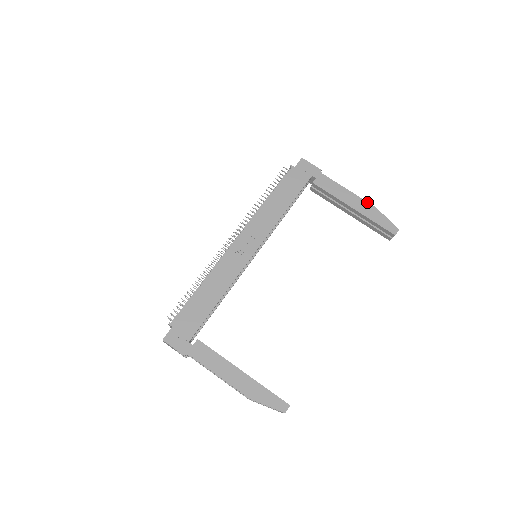
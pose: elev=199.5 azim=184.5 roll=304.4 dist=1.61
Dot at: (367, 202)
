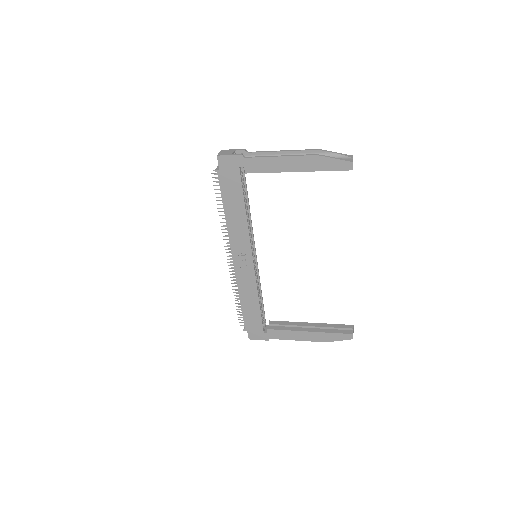
Dot at: (305, 156)
